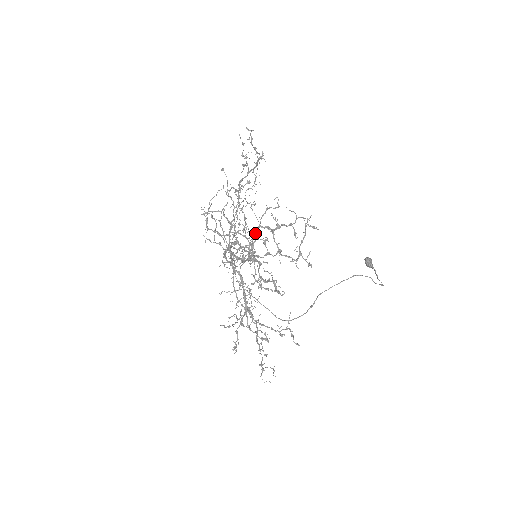
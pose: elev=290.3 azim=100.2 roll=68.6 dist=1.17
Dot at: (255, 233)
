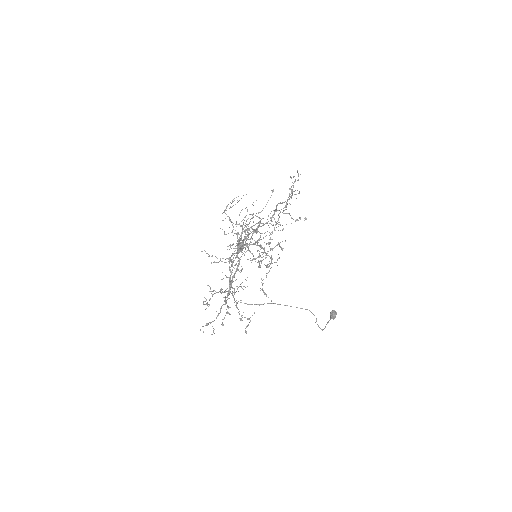
Dot at: (246, 230)
